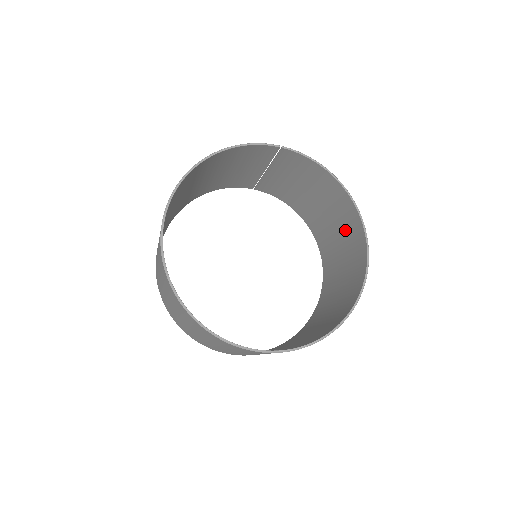
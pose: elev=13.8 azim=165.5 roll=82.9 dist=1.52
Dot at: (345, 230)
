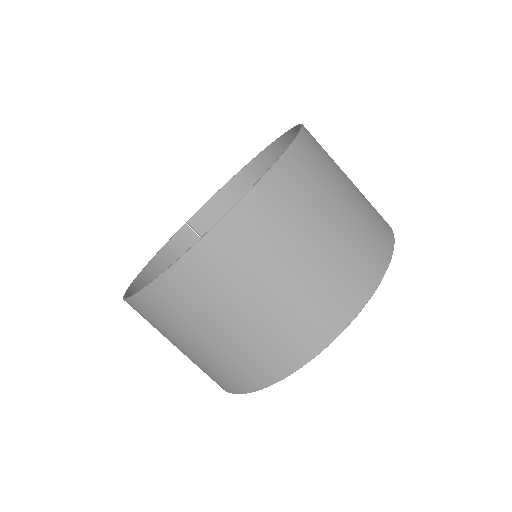
Dot at: occluded
